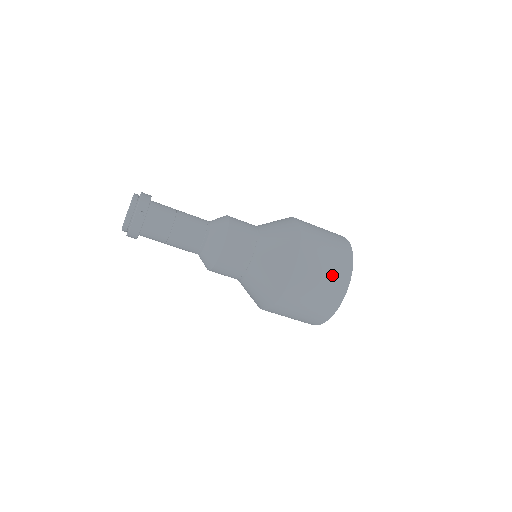
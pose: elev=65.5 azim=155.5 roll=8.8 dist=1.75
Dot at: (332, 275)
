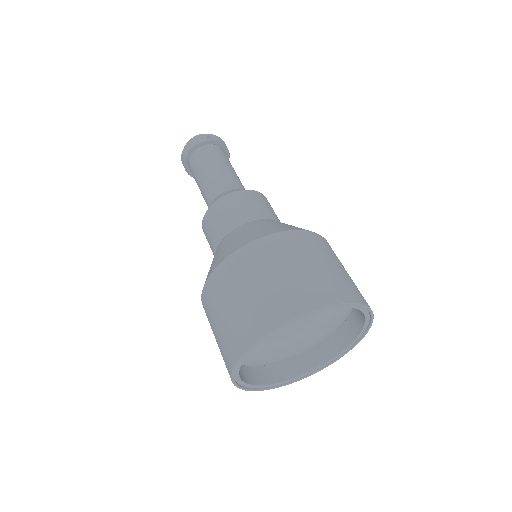
Dot at: (316, 277)
